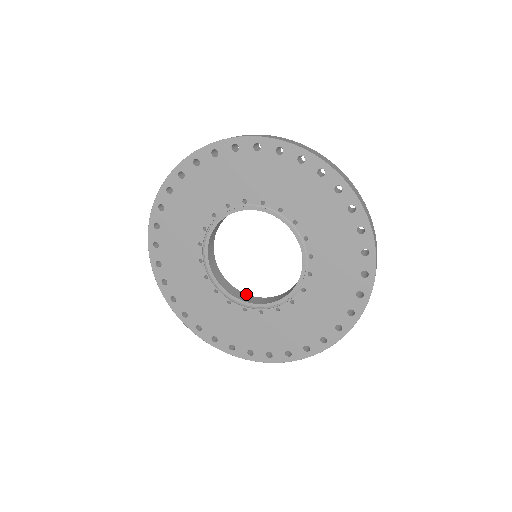
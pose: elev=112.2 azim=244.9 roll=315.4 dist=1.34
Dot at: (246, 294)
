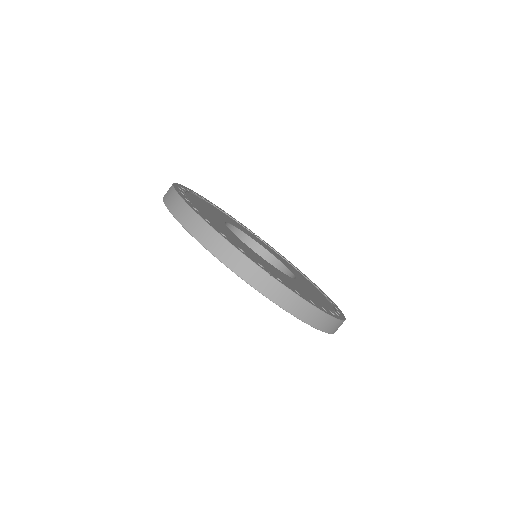
Dot at: (259, 244)
